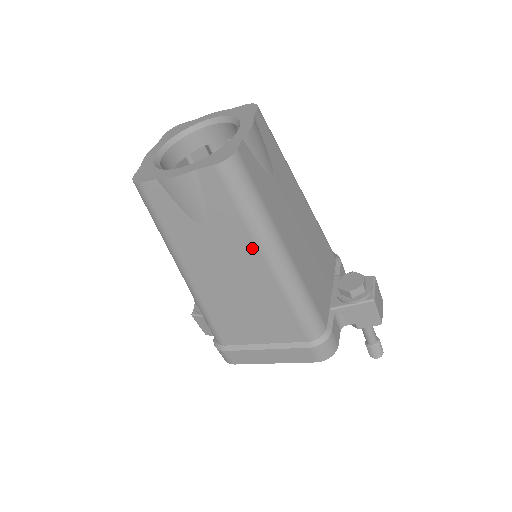
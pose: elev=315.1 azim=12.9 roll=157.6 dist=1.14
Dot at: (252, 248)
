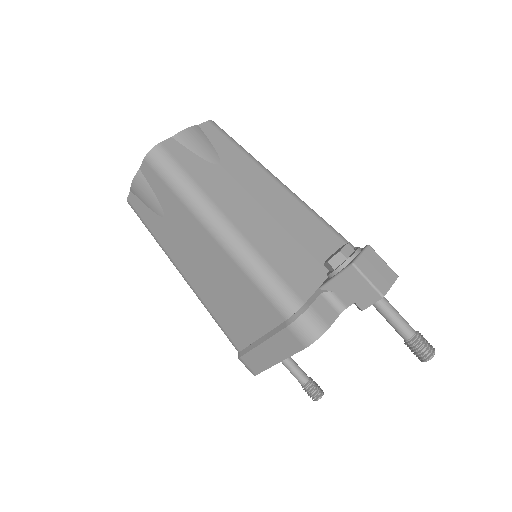
Dot at: (196, 224)
